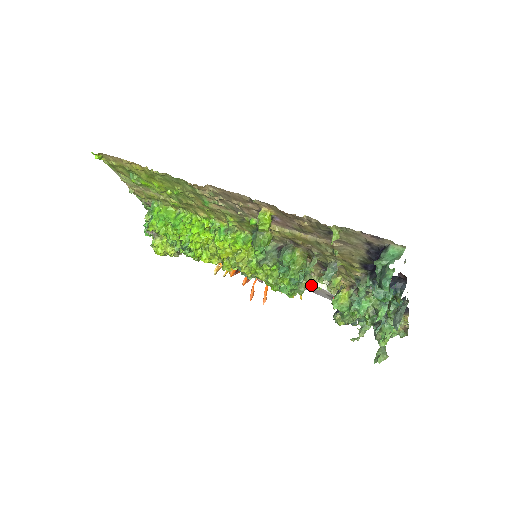
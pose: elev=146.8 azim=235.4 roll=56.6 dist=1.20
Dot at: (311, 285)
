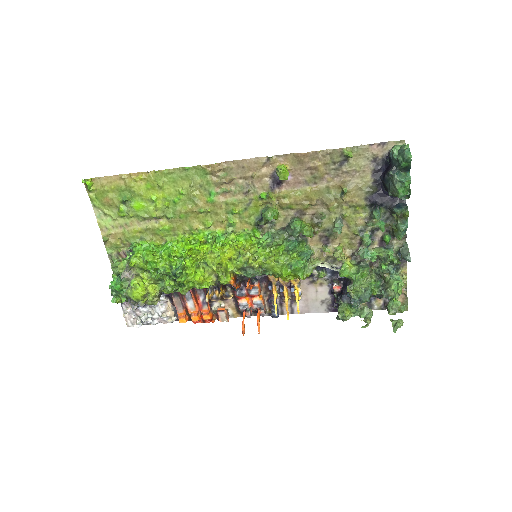
Dot at: (313, 272)
